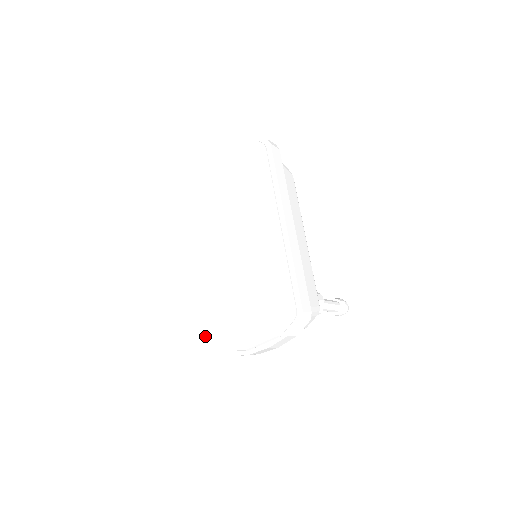
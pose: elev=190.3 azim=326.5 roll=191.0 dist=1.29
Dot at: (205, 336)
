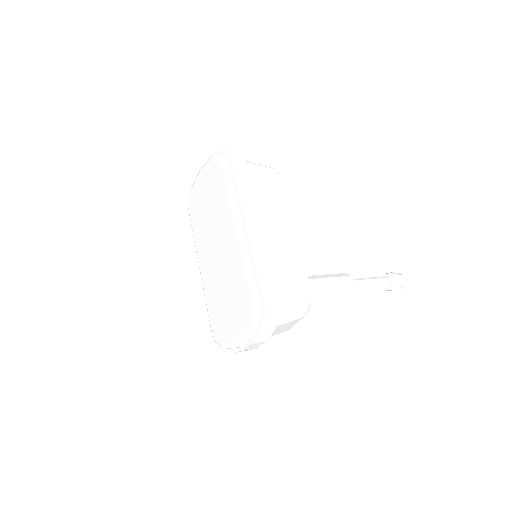
Dot at: (216, 337)
